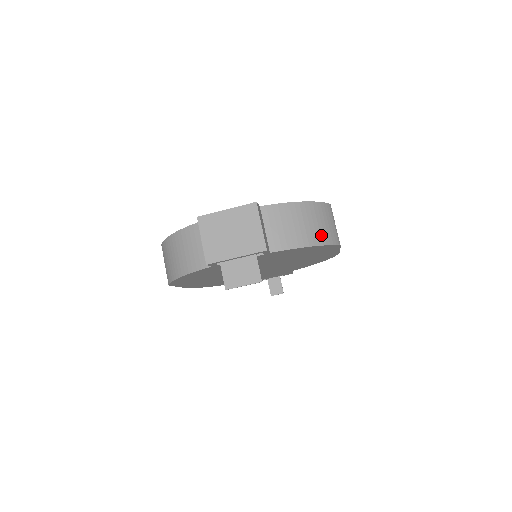
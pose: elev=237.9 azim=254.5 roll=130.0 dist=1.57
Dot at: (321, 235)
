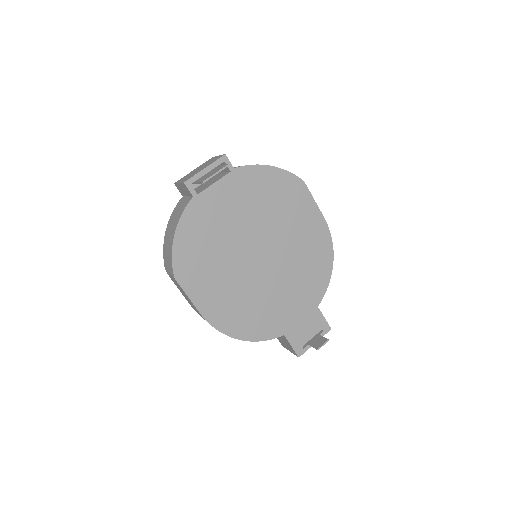
Dot at: occluded
